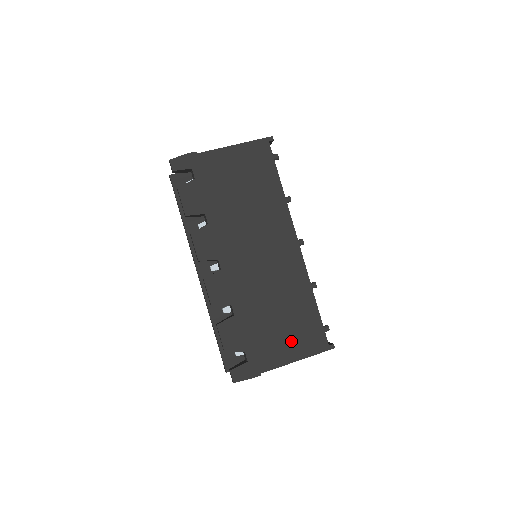
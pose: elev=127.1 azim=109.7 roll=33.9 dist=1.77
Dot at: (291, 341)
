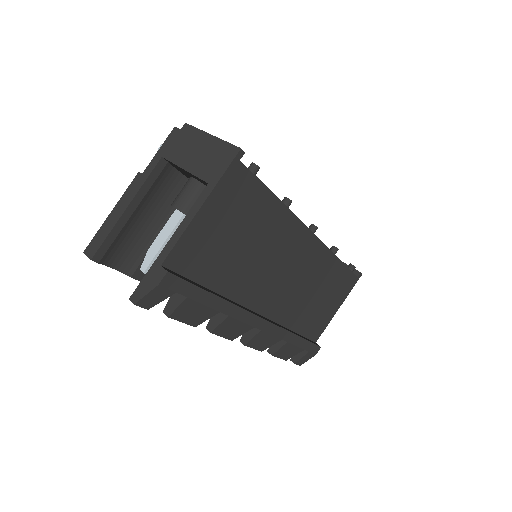
Dot at: (331, 304)
